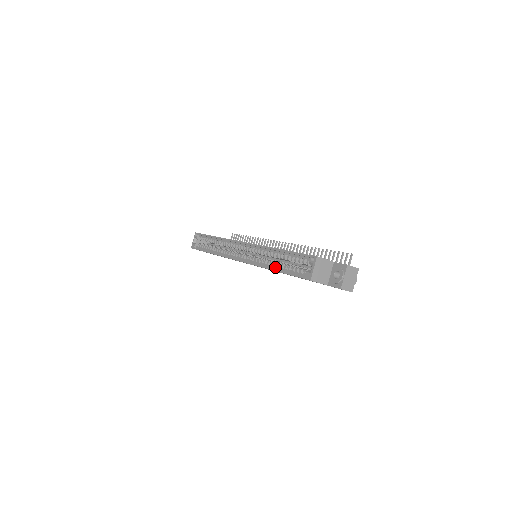
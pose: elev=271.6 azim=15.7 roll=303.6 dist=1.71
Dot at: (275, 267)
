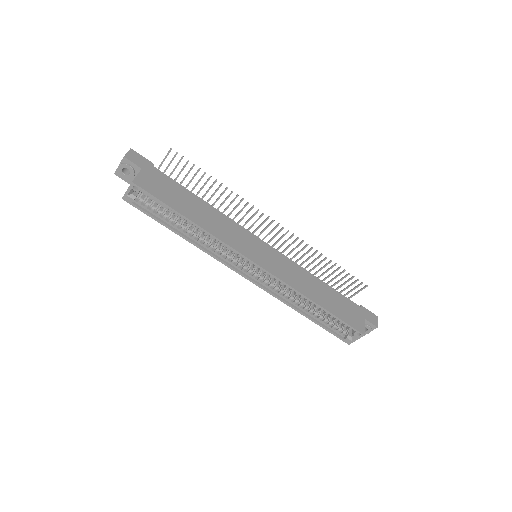
Dot at: (306, 312)
